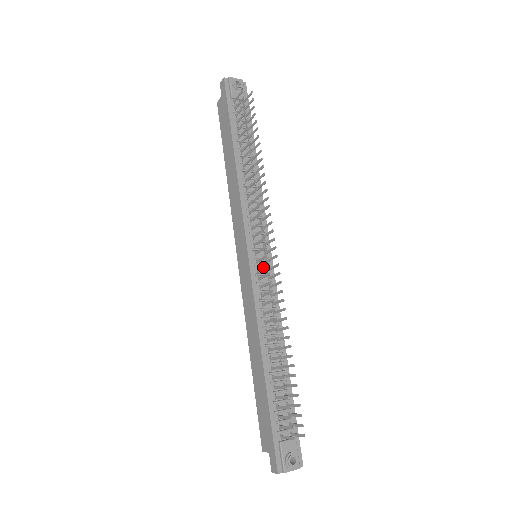
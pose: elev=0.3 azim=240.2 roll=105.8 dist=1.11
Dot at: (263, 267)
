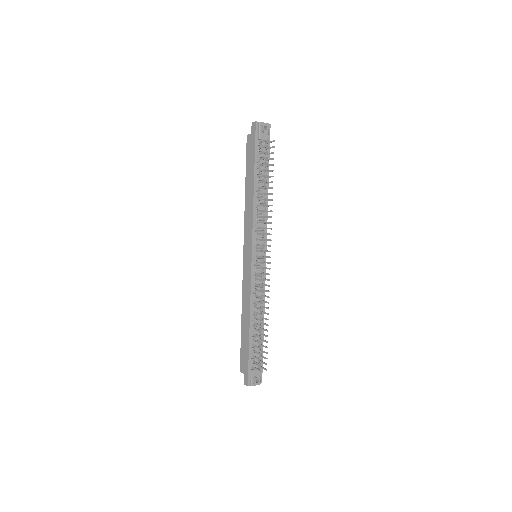
Dot at: (260, 268)
